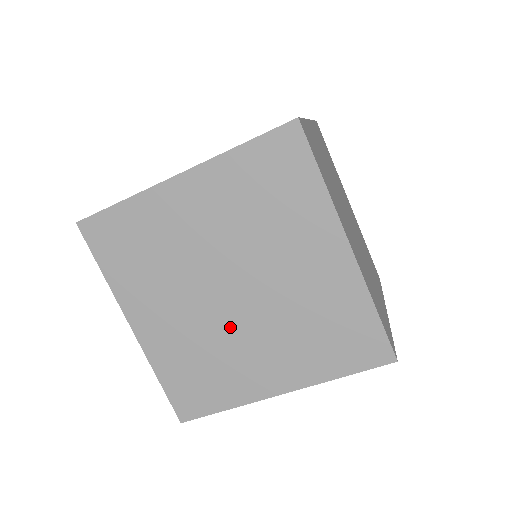
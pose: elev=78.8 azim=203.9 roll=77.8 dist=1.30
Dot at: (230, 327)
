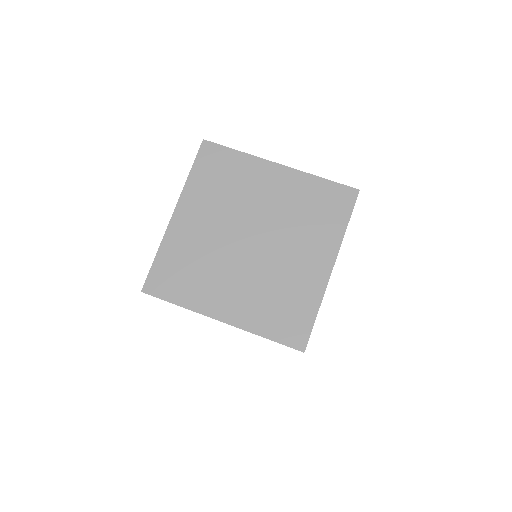
Dot at: (270, 261)
